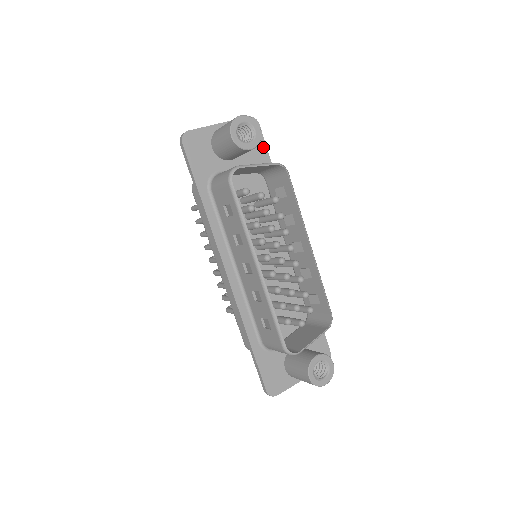
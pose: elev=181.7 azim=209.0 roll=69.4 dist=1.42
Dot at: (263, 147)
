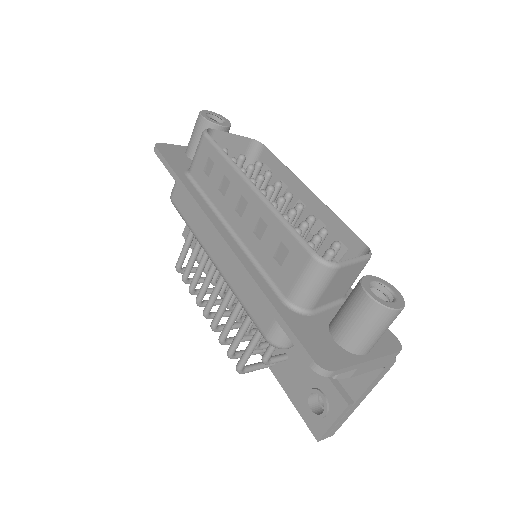
Dot at: occluded
